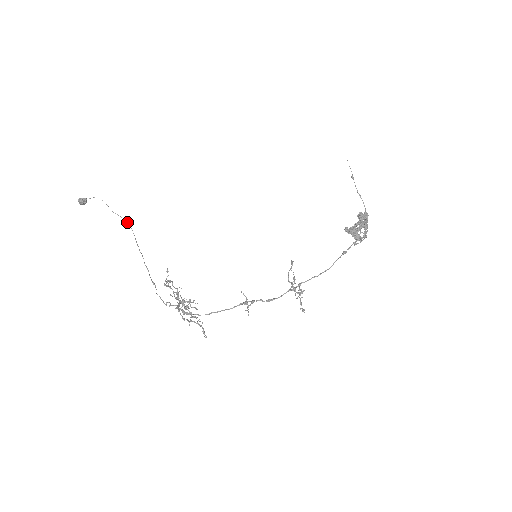
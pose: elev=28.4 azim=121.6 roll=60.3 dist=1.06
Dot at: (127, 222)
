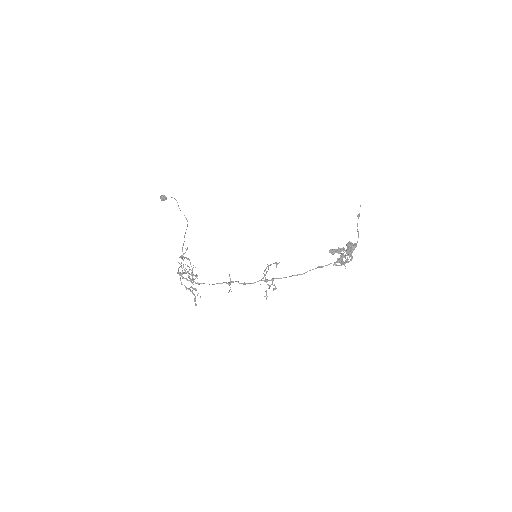
Dot at: (187, 220)
